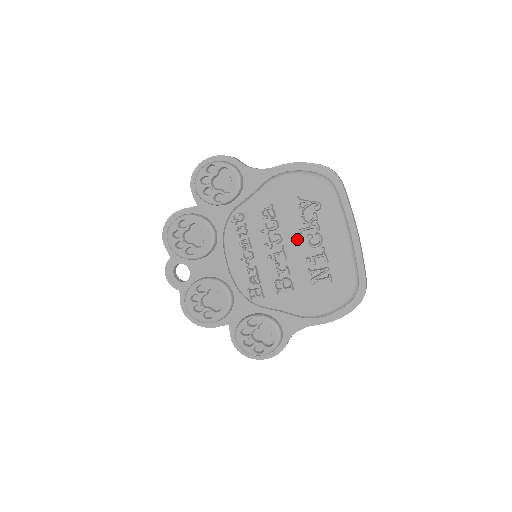
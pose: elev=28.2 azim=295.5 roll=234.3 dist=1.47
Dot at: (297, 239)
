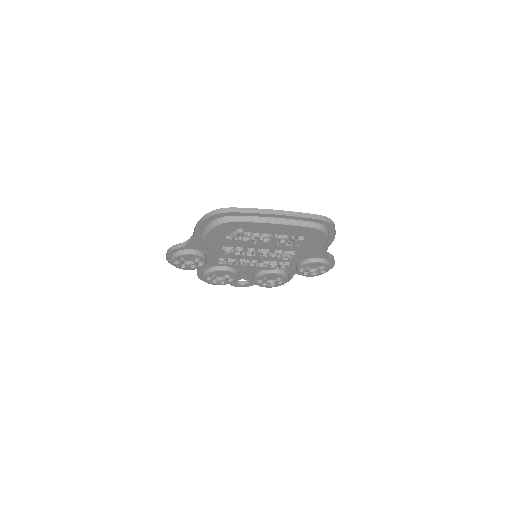
Dot at: (258, 243)
